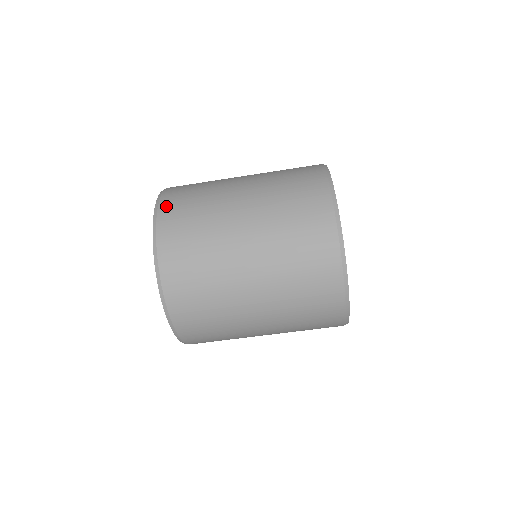
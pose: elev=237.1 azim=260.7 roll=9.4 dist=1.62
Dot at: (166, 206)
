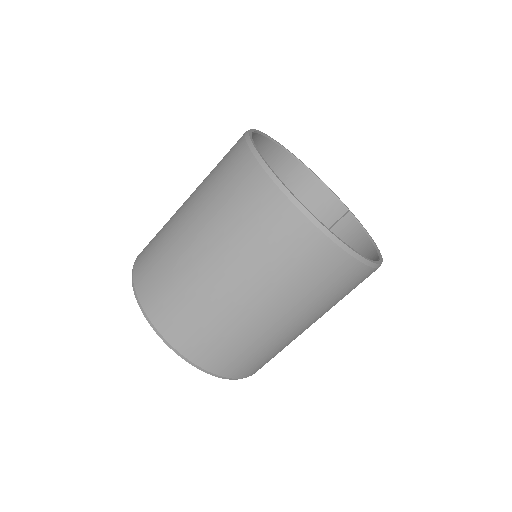
Dot at: (172, 335)
